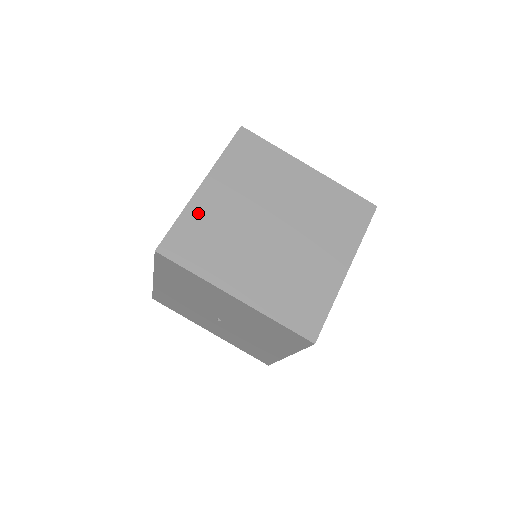
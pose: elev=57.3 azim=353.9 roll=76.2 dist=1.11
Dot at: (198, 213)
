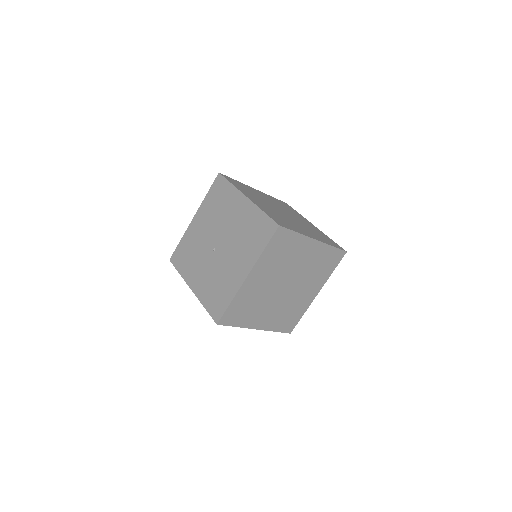
Dot at: (247, 187)
